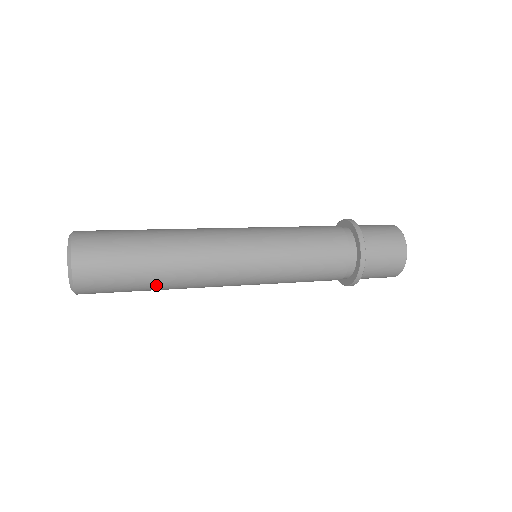
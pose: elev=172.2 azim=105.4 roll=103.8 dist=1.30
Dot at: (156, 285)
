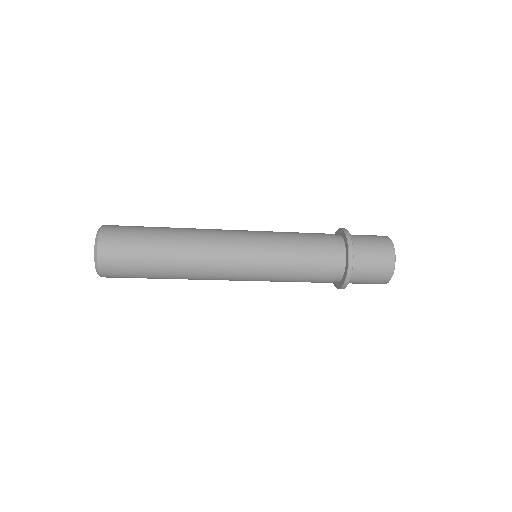
Dot at: (165, 272)
